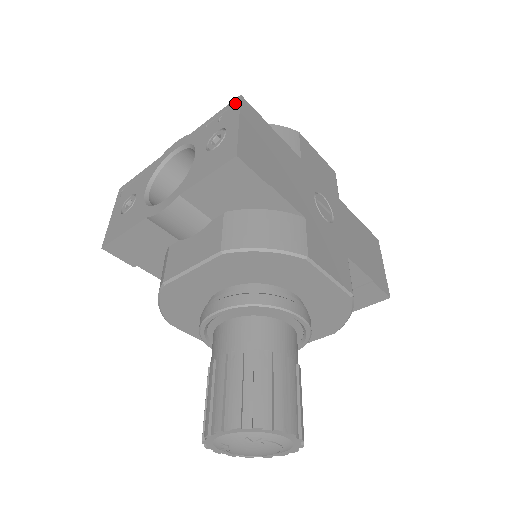
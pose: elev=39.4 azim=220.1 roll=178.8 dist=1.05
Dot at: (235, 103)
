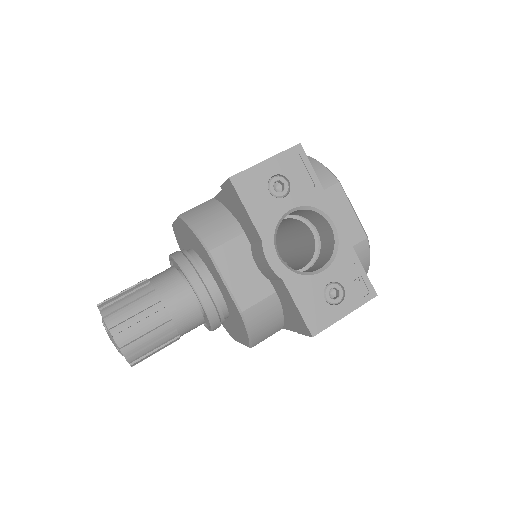
Dot at: (370, 294)
